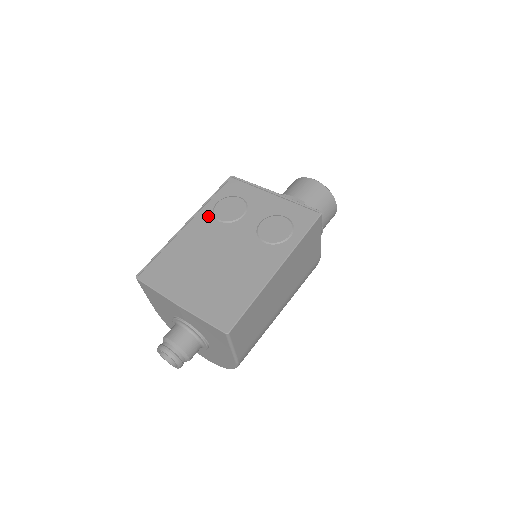
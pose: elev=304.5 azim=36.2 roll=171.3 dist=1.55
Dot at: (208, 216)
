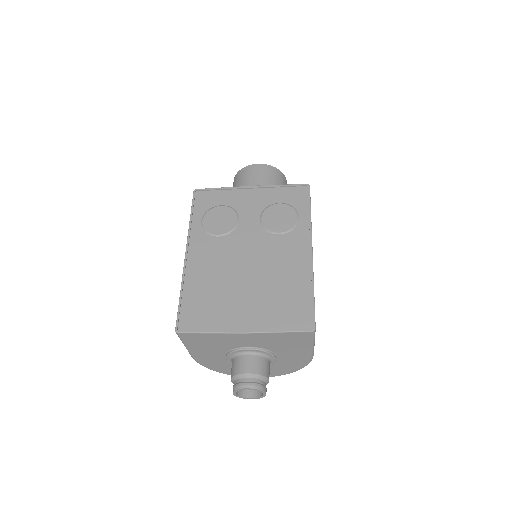
Dot at: (203, 237)
